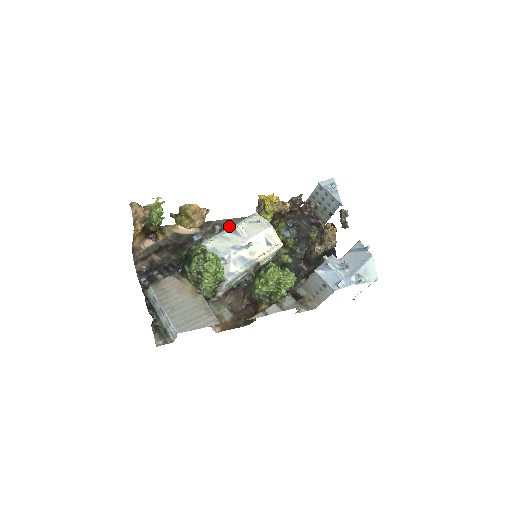
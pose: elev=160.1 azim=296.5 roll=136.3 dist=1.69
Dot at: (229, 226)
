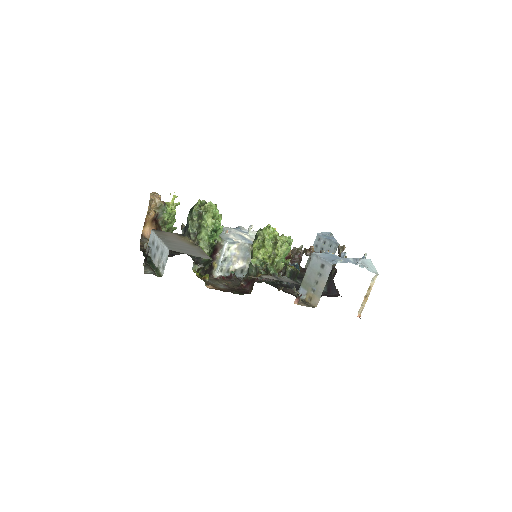
Dot at: occluded
